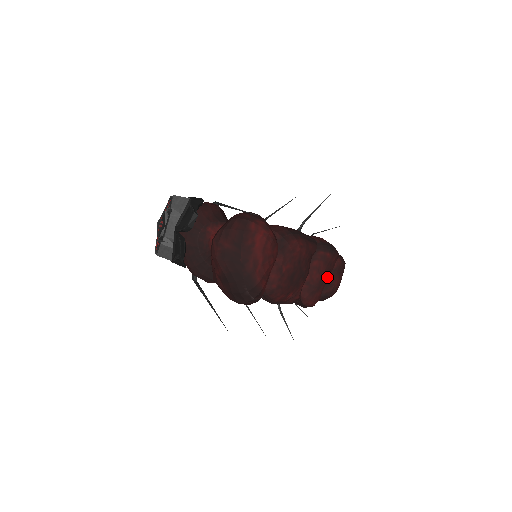
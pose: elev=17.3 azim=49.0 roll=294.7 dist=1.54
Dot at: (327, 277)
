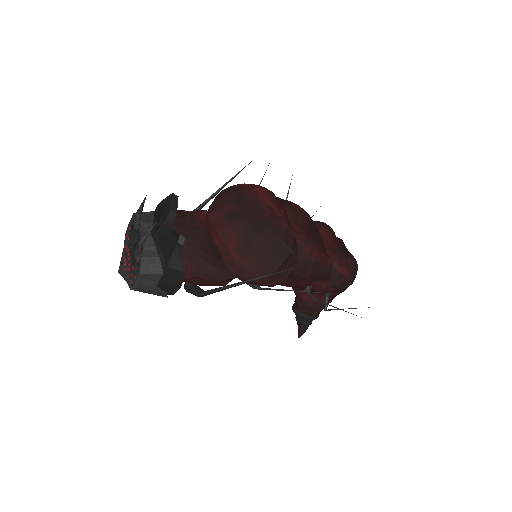
Dot at: occluded
